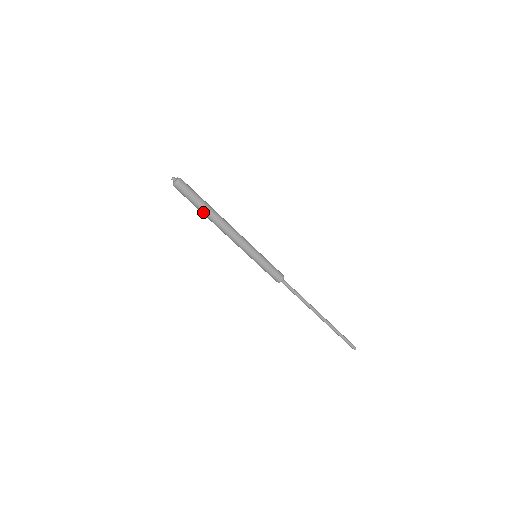
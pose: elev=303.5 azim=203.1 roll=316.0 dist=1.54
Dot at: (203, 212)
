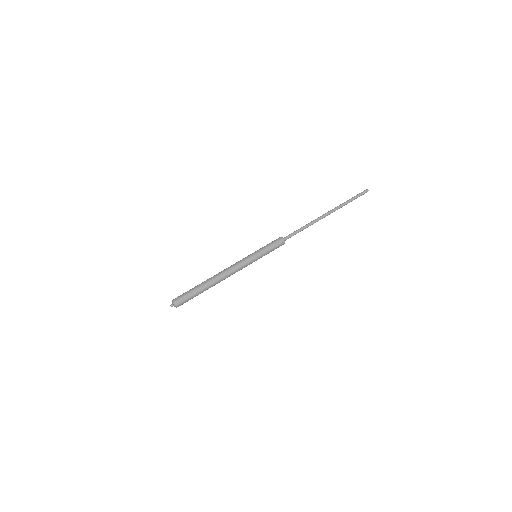
Dot at: occluded
